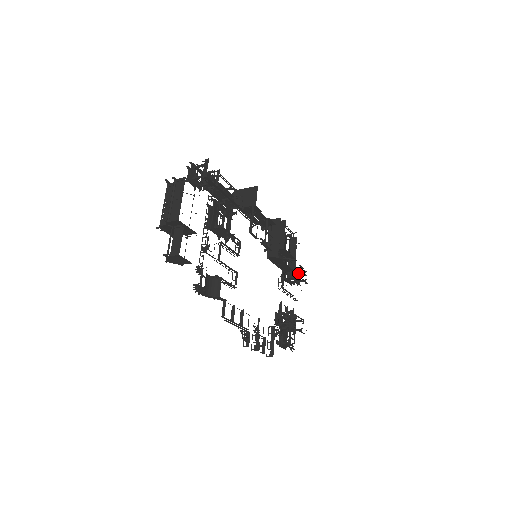
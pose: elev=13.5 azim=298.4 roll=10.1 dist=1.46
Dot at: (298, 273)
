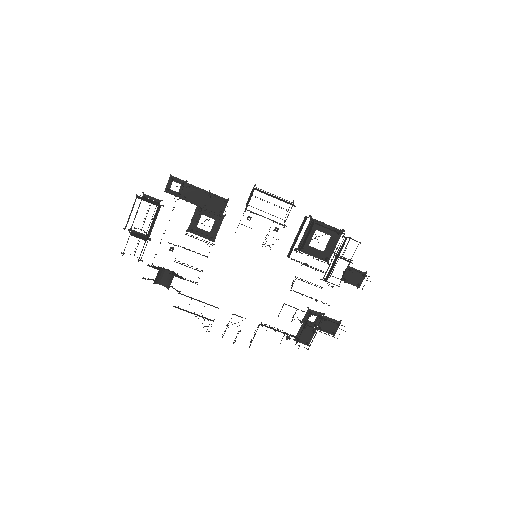
Dot at: (360, 275)
